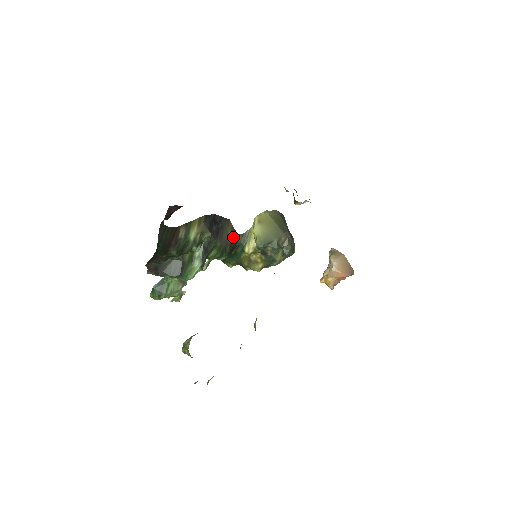
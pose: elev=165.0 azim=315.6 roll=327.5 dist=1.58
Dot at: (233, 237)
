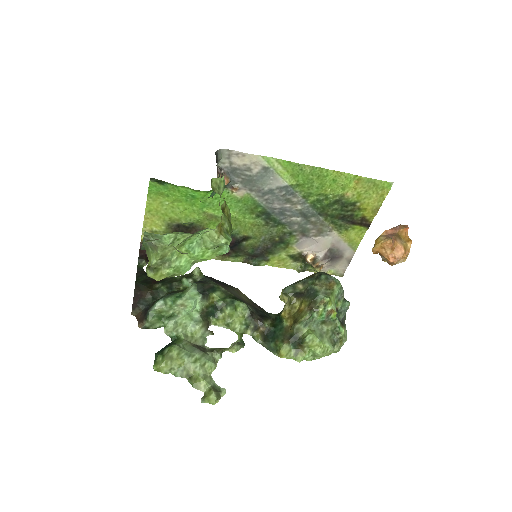
Dot at: (257, 308)
